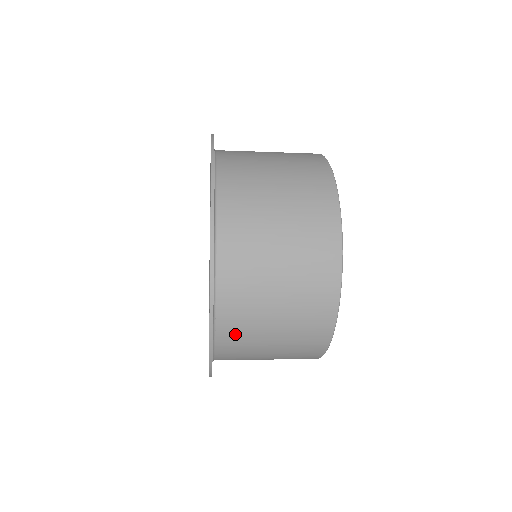
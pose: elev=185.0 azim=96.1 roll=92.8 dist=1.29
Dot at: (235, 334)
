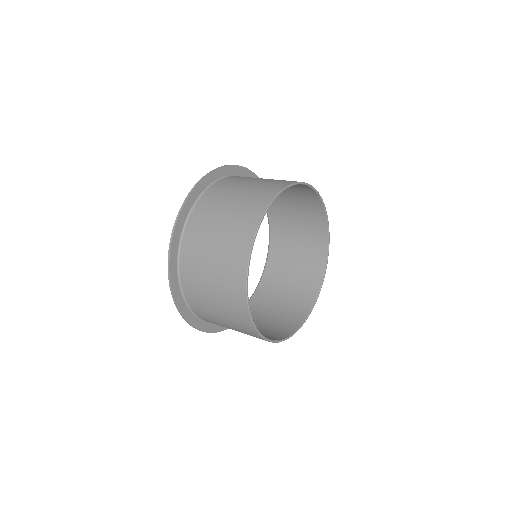
Dot at: (210, 321)
